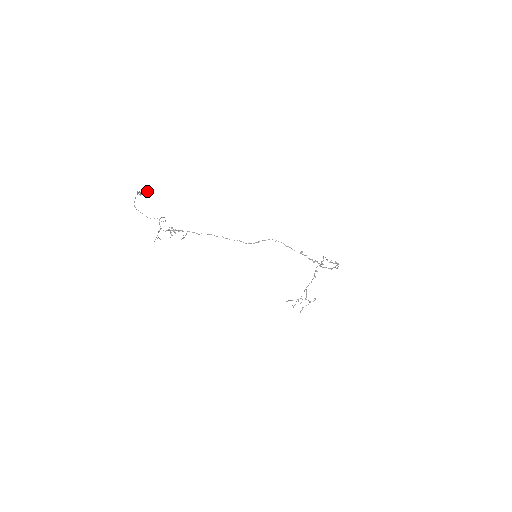
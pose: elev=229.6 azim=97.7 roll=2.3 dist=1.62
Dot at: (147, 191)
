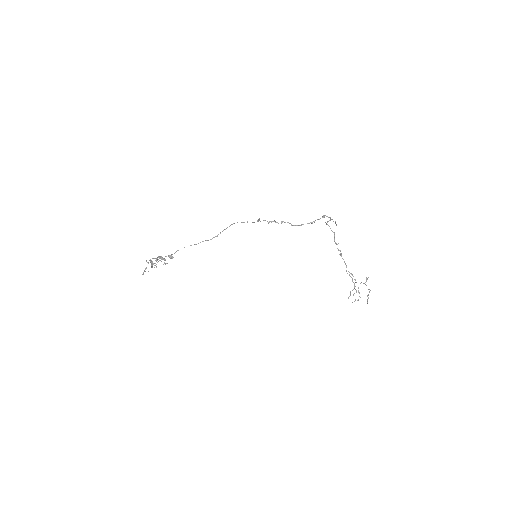
Dot at: (170, 255)
